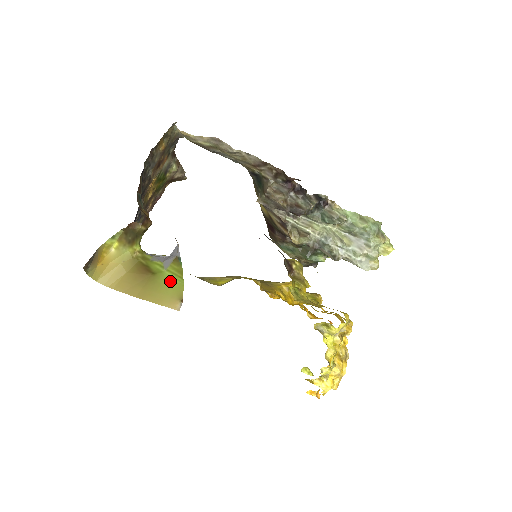
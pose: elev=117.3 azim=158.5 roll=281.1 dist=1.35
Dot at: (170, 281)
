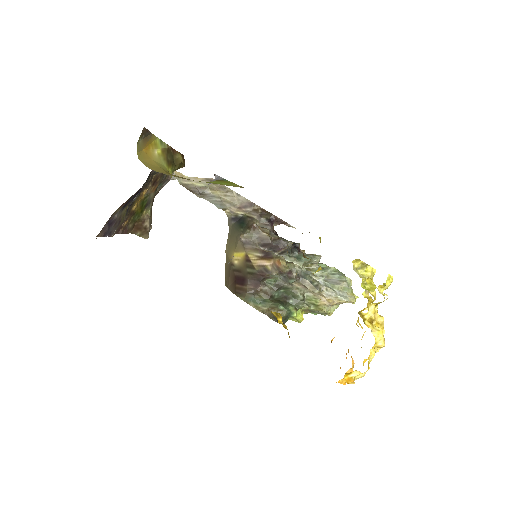
Dot at: (220, 184)
